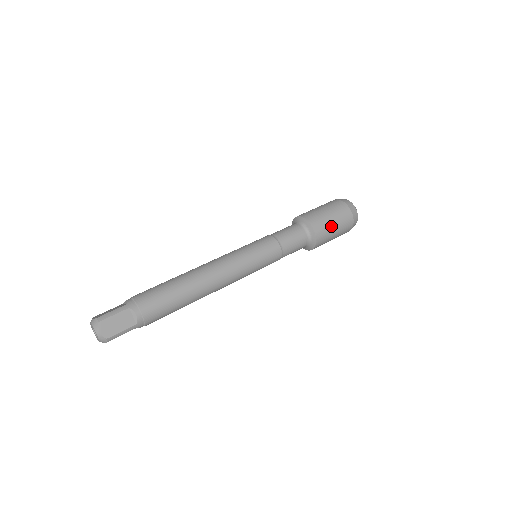
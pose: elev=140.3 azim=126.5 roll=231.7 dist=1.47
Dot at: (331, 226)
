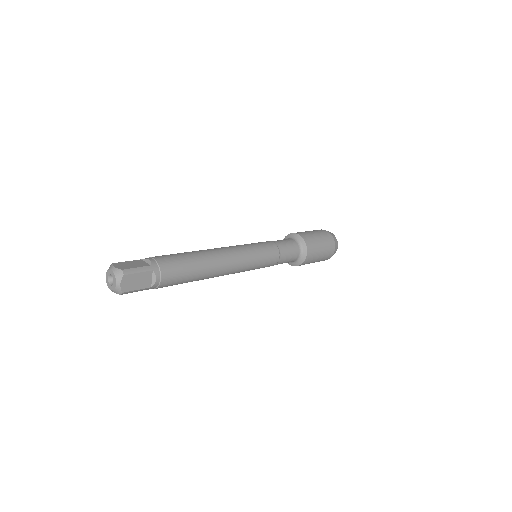
Dot at: (311, 233)
